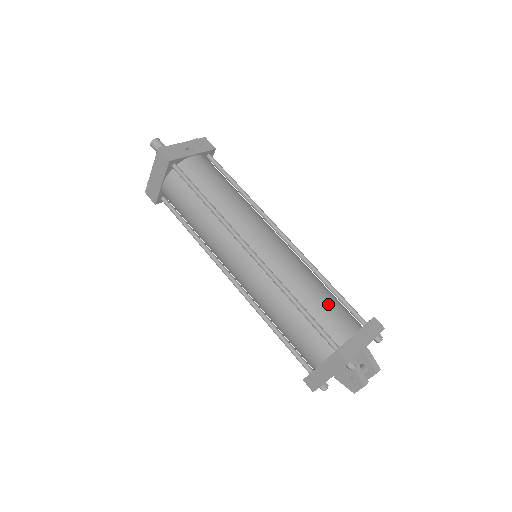
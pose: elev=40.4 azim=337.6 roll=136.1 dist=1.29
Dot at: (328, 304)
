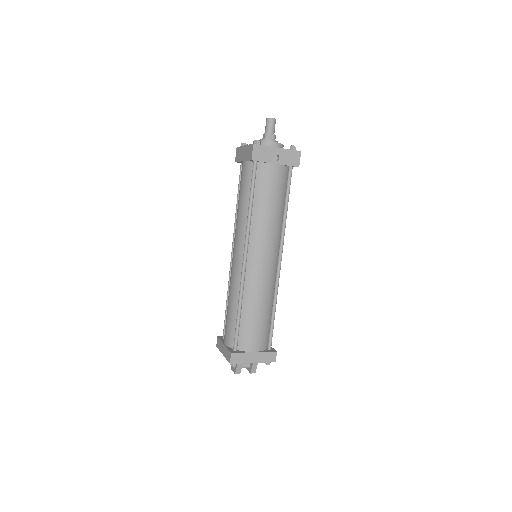
Dot at: (256, 326)
